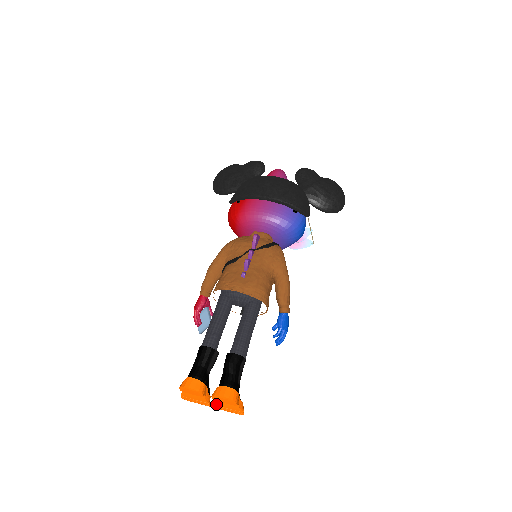
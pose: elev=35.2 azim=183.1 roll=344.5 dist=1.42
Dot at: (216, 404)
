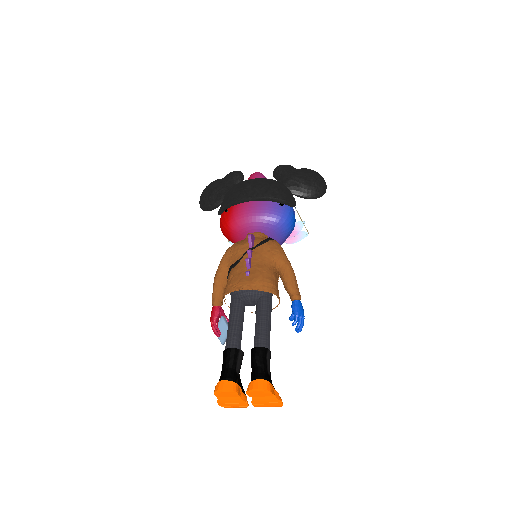
Dot at: (253, 401)
